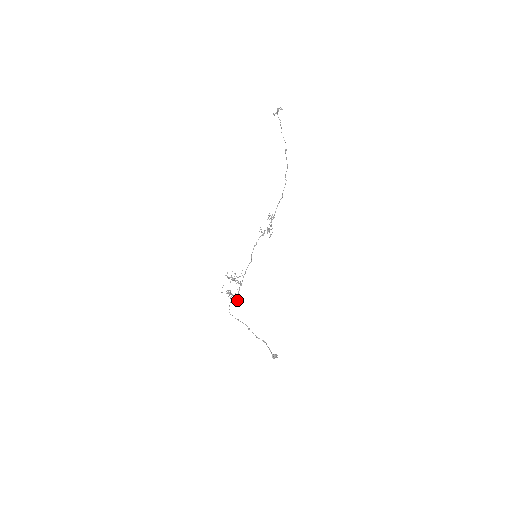
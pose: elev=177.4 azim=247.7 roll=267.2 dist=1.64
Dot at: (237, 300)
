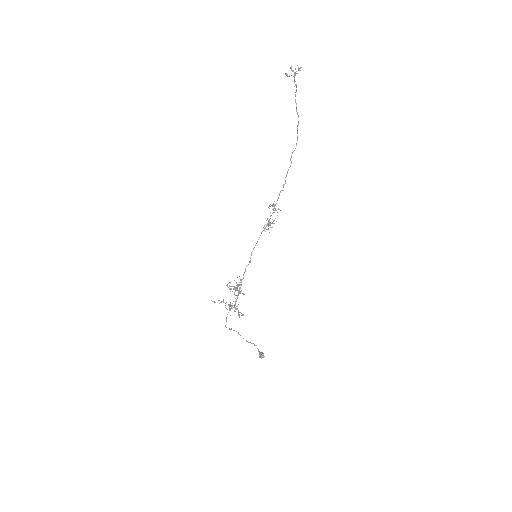
Dot at: (242, 314)
